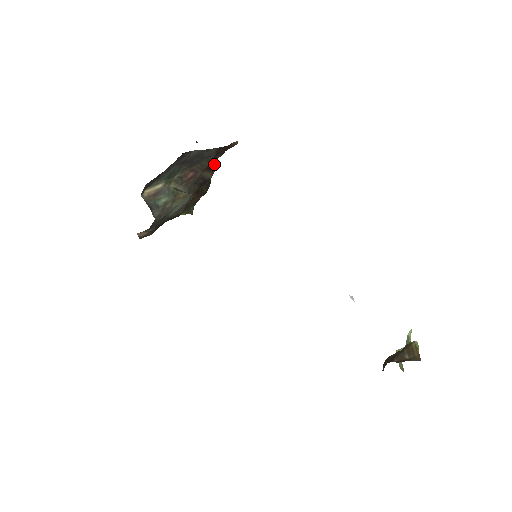
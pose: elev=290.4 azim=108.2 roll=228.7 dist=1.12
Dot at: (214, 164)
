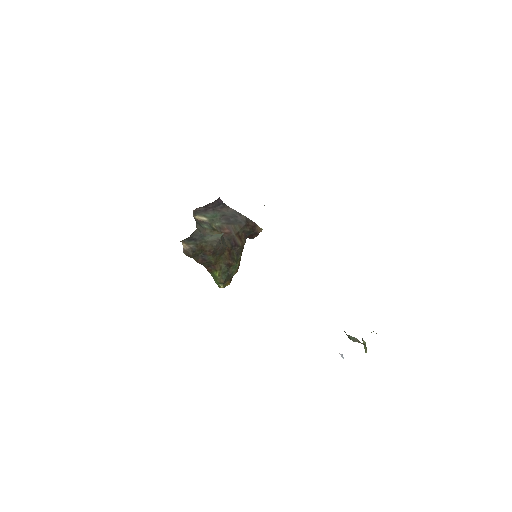
Dot at: (244, 238)
